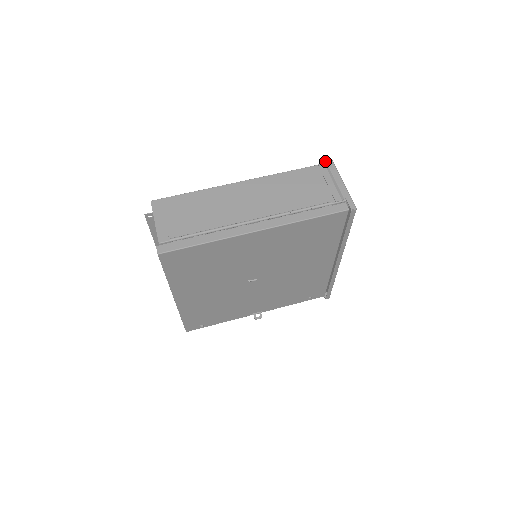
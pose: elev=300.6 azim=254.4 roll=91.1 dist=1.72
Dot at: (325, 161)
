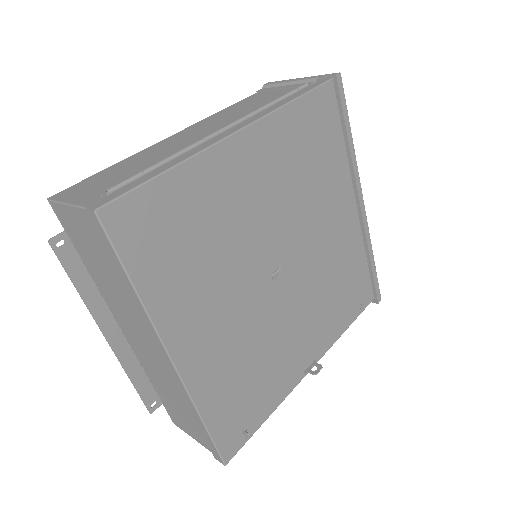
Dot at: occluded
